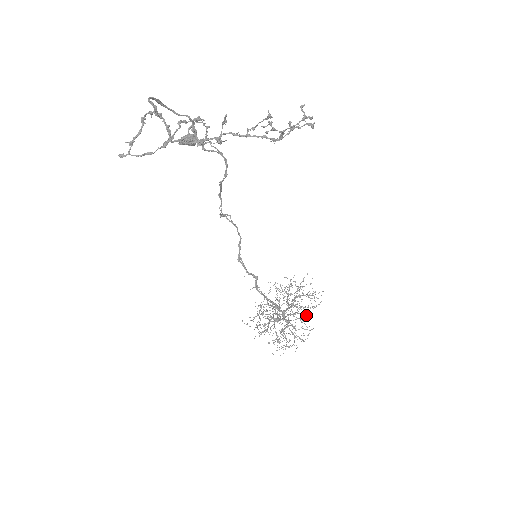
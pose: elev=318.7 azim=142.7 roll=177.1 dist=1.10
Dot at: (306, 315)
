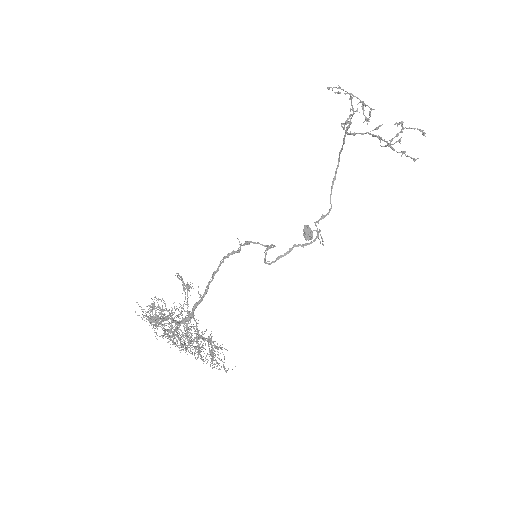
Dot at: occluded
